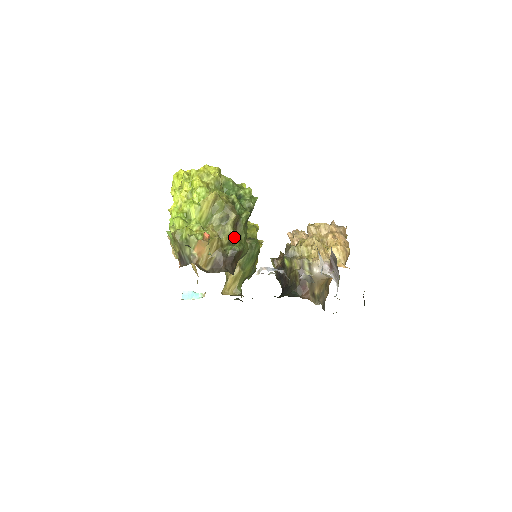
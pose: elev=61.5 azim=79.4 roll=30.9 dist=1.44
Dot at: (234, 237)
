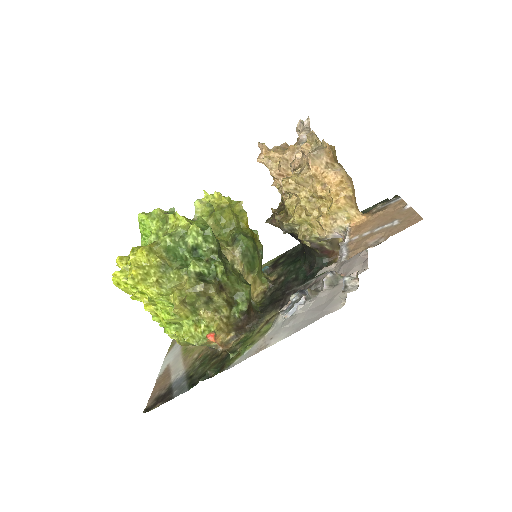
Dot at: (230, 300)
